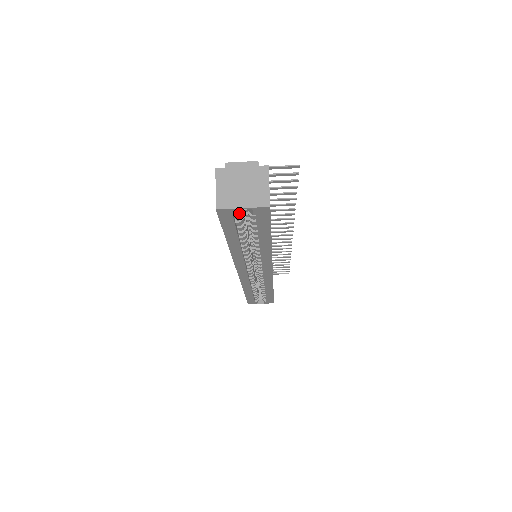
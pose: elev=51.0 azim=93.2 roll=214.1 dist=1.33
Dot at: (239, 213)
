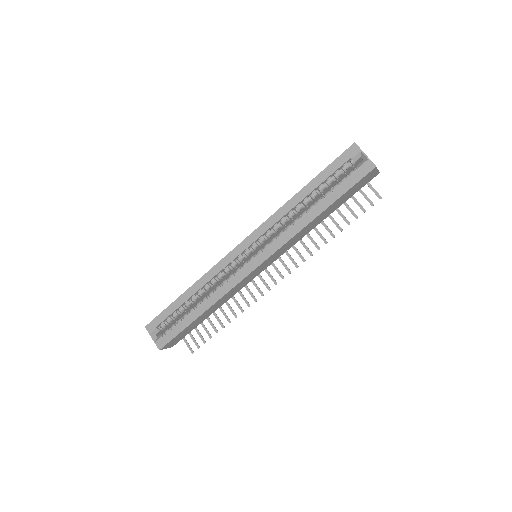
Dot at: (349, 165)
